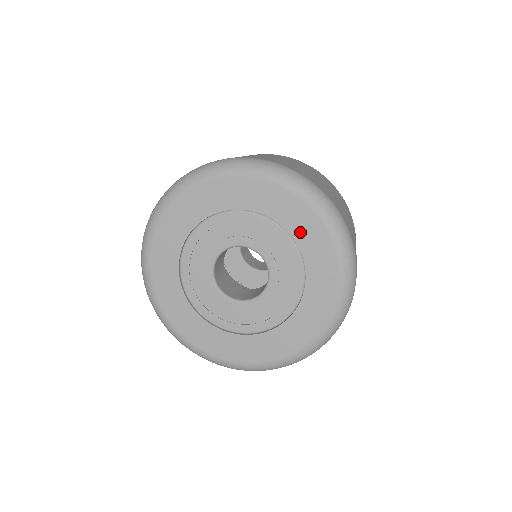
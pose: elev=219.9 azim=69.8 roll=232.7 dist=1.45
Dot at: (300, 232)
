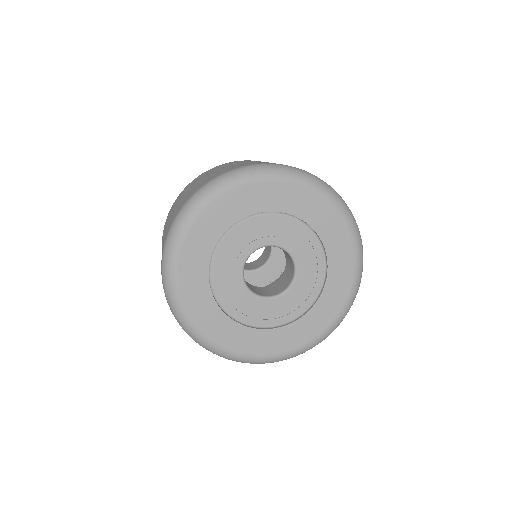
Dot at: (333, 282)
